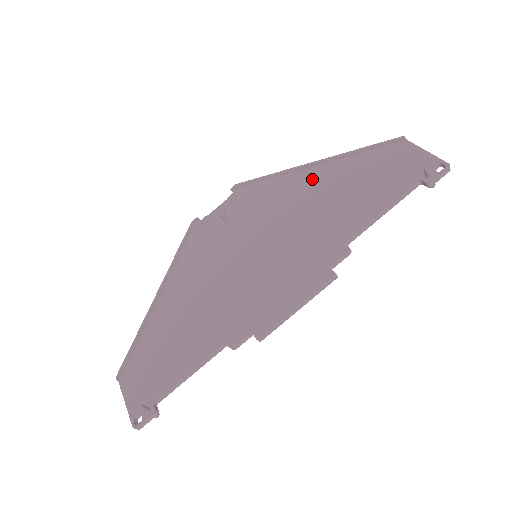
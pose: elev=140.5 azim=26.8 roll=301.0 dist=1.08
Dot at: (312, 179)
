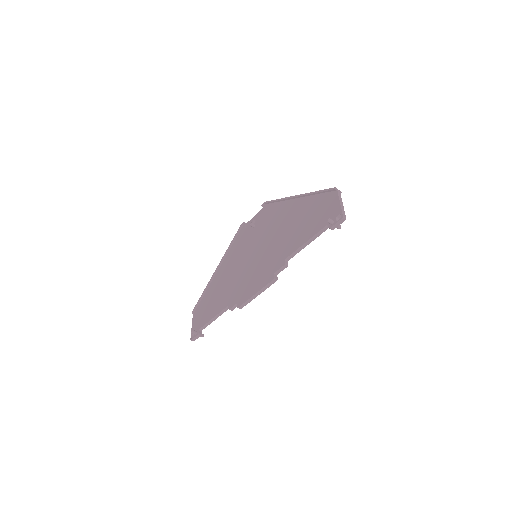
Dot at: (292, 208)
